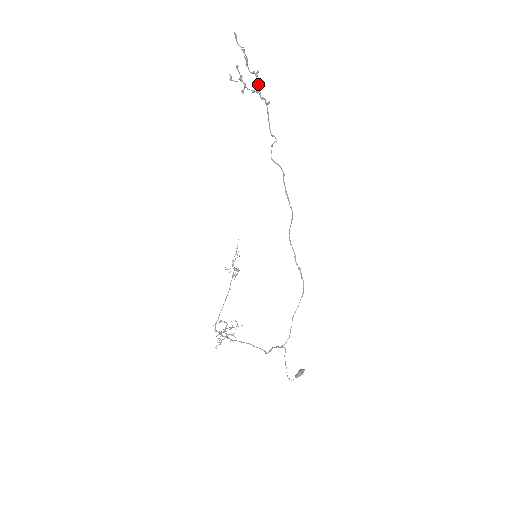
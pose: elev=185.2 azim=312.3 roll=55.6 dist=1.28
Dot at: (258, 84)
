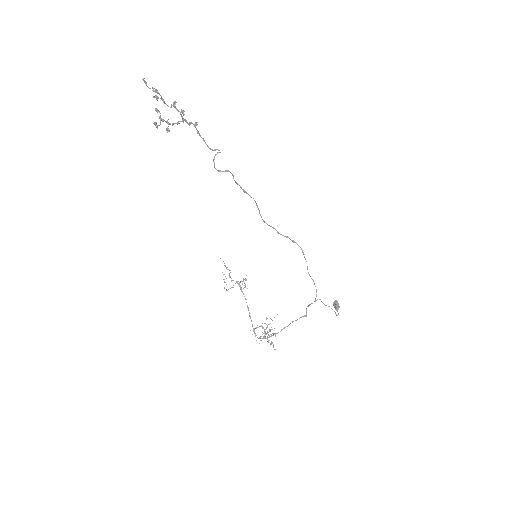
Dot at: (180, 113)
